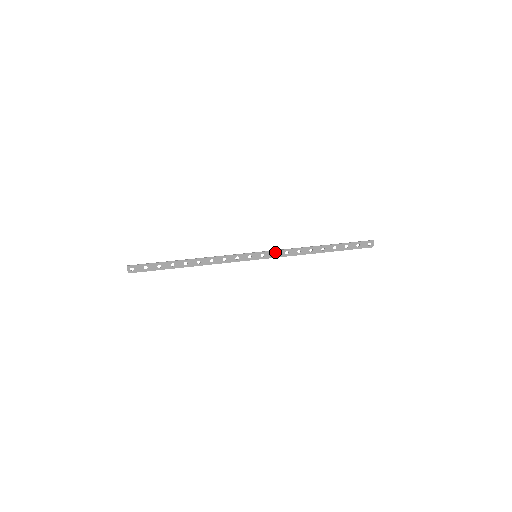
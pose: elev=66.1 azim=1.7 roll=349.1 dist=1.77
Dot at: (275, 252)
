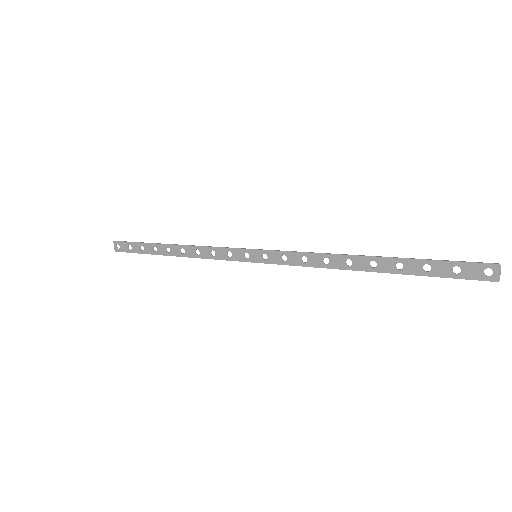
Dot at: (285, 254)
